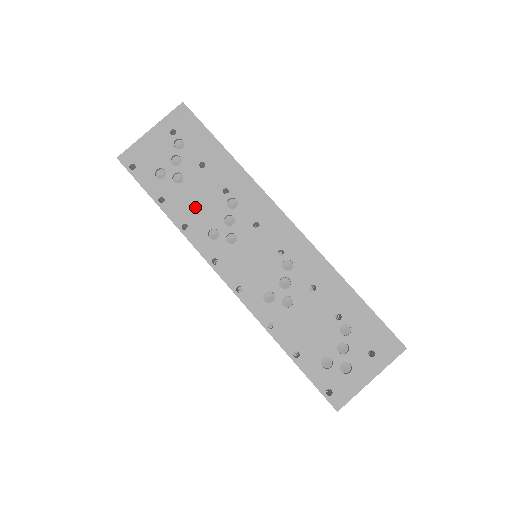
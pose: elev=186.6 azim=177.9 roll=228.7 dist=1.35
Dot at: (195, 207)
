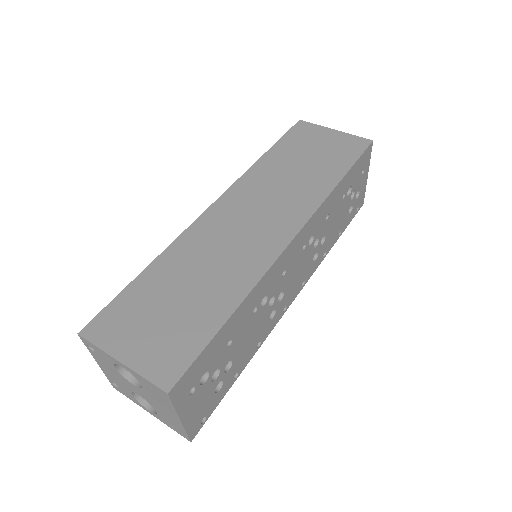
Dot at: (252, 340)
